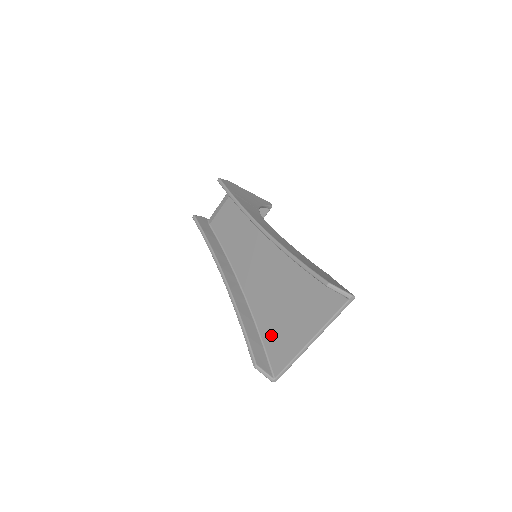
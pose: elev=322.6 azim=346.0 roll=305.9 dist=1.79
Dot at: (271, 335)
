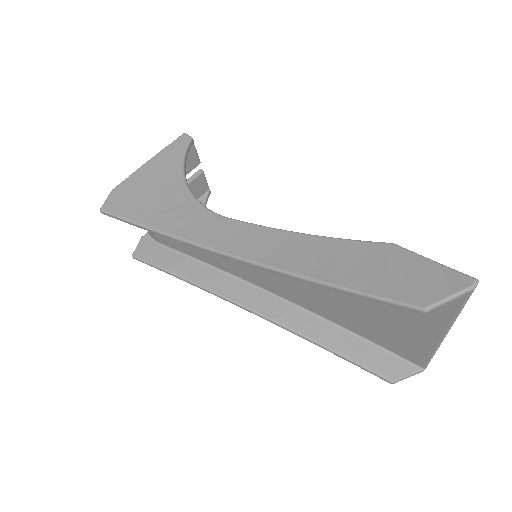
Dot at: (375, 335)
